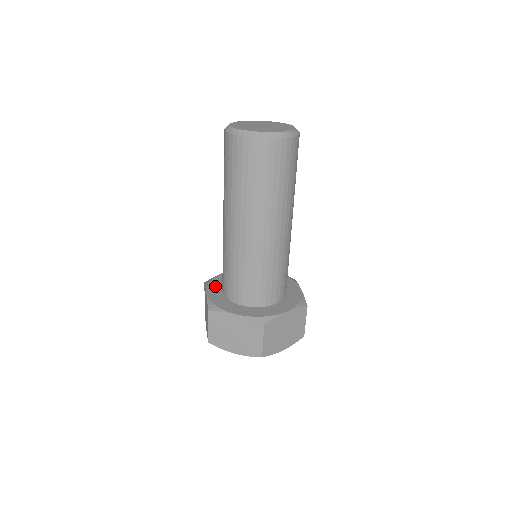
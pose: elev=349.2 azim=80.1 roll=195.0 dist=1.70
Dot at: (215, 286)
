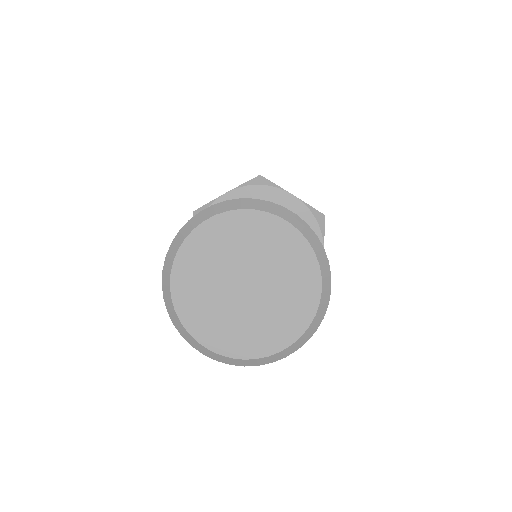
Dot at: occluded
